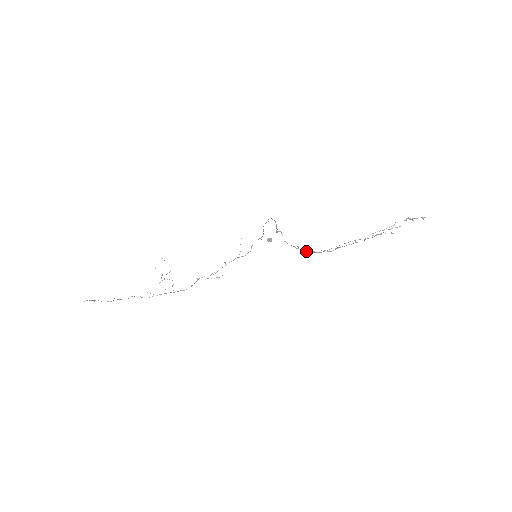
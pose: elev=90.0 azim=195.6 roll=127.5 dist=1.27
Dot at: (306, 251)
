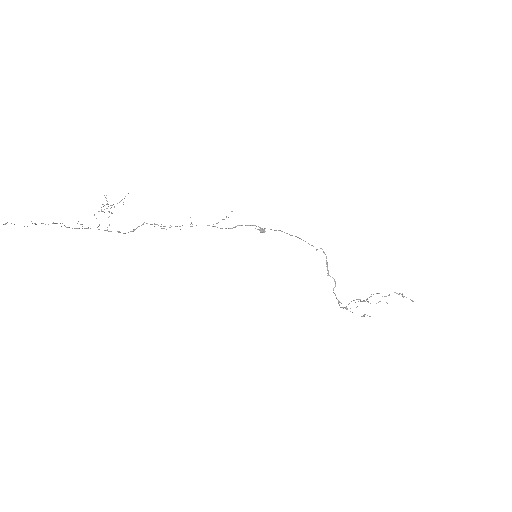
Dot at: (341, 307)
